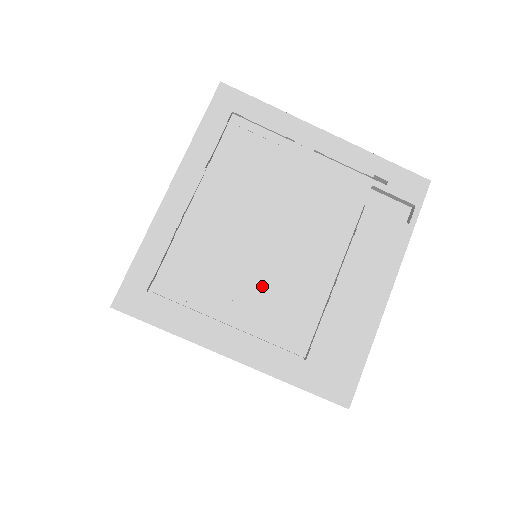
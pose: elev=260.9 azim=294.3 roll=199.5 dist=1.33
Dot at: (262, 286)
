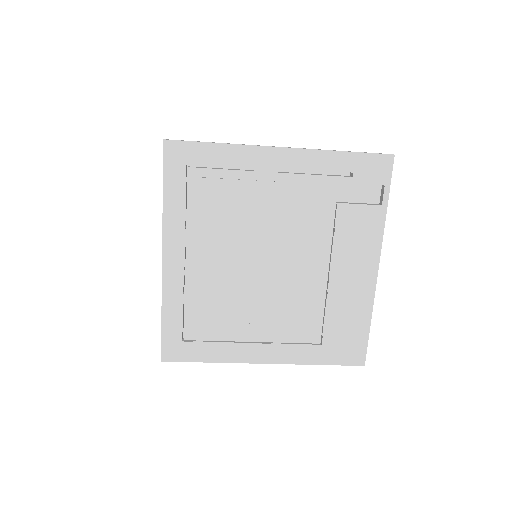
Dot at: (269, 305)
